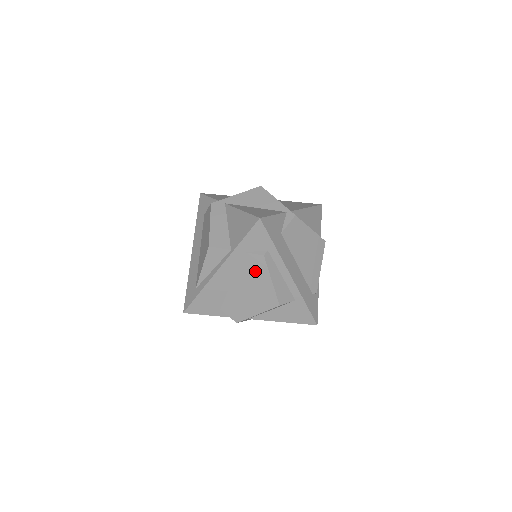
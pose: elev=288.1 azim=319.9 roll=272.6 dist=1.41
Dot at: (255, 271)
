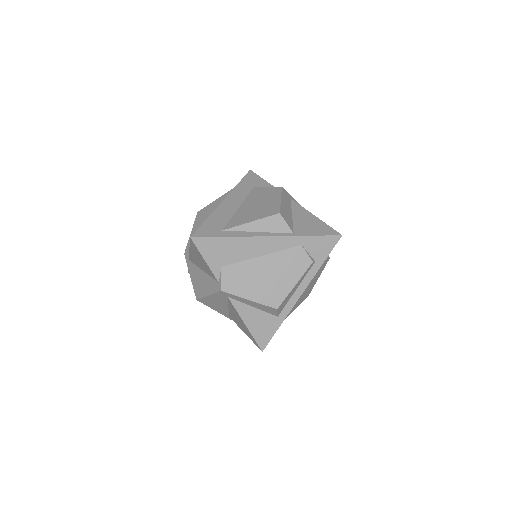
Dot at: (292, 266)
